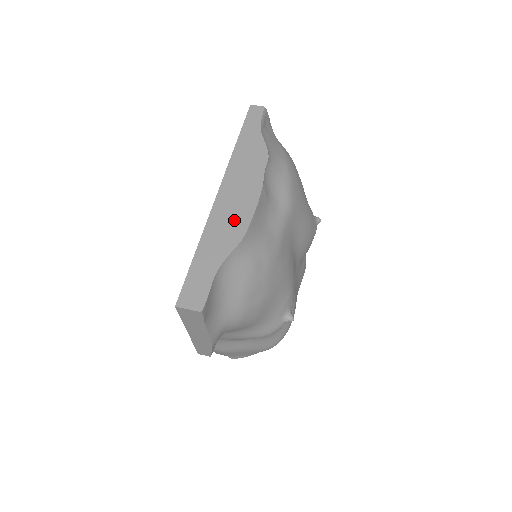
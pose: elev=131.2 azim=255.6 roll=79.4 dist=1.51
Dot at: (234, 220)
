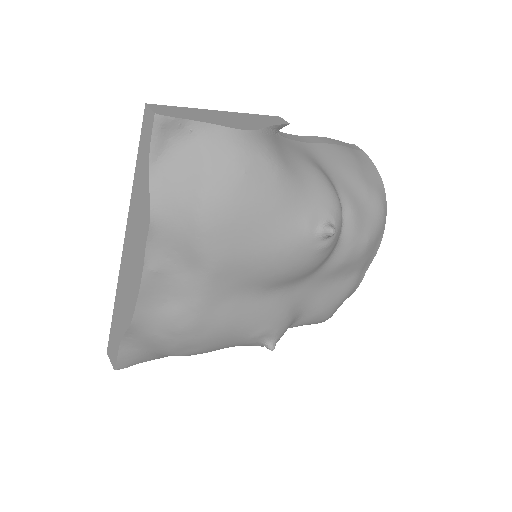
Dot at: (128, 297)
